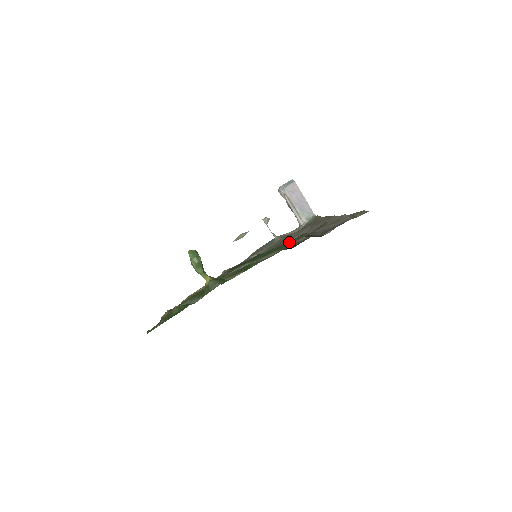
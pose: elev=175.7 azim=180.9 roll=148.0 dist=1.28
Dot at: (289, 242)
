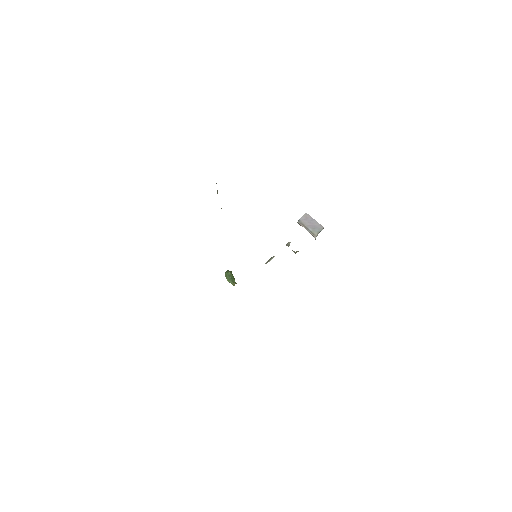
Dot at: occluded
